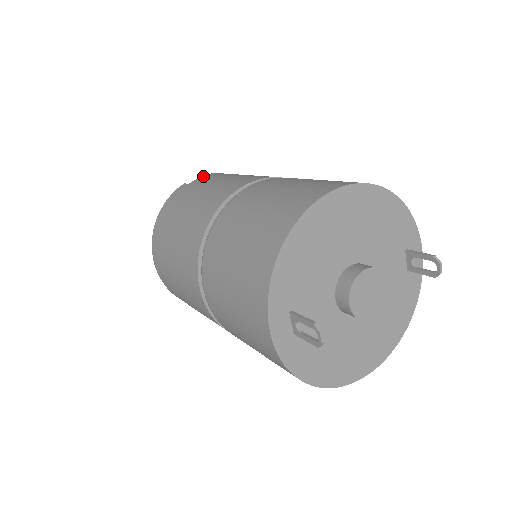
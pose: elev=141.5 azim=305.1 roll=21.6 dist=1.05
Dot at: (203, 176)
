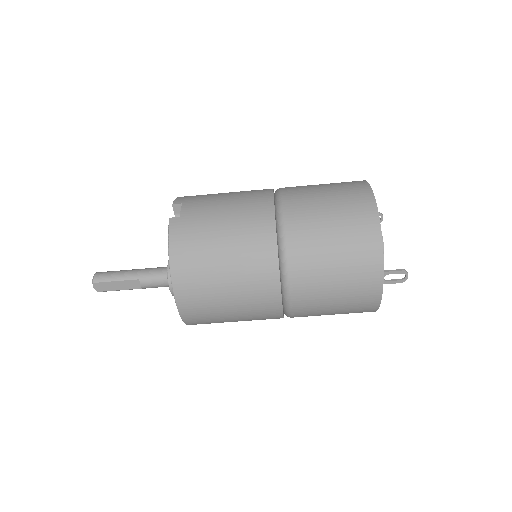
Dot at: (181, 206)
